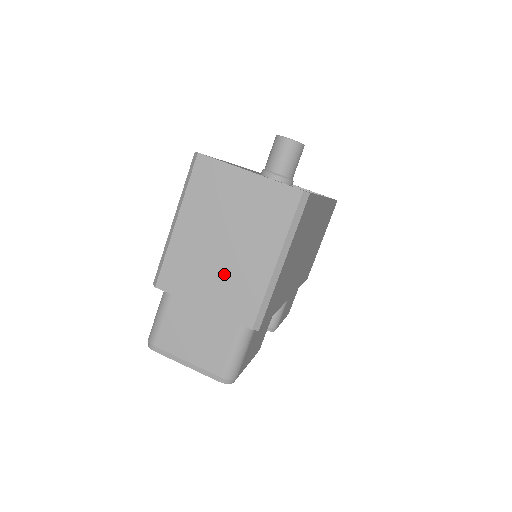
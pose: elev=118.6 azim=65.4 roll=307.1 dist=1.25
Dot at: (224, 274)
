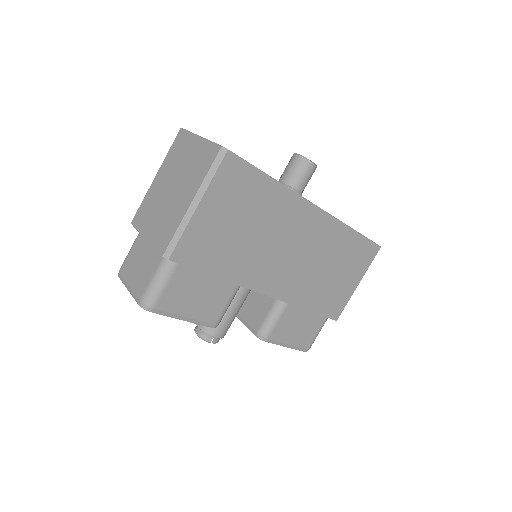
Dot at: (164, 212)
